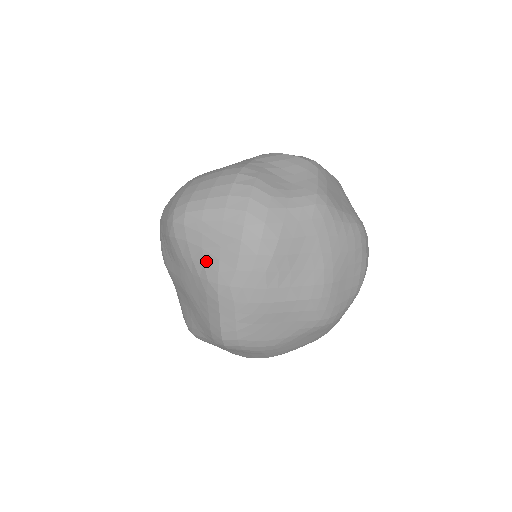
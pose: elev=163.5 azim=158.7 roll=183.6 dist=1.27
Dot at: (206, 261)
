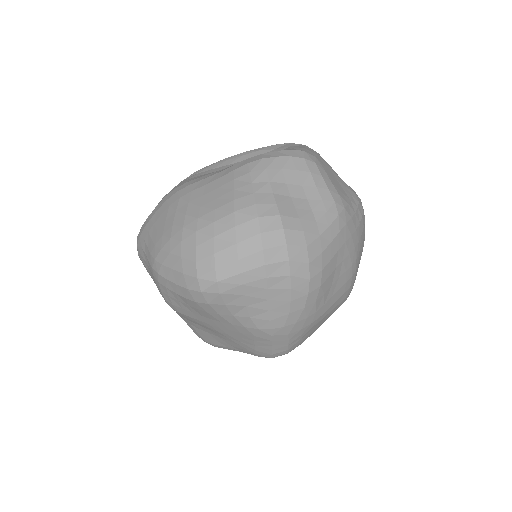
Dot at: (253, 315)
